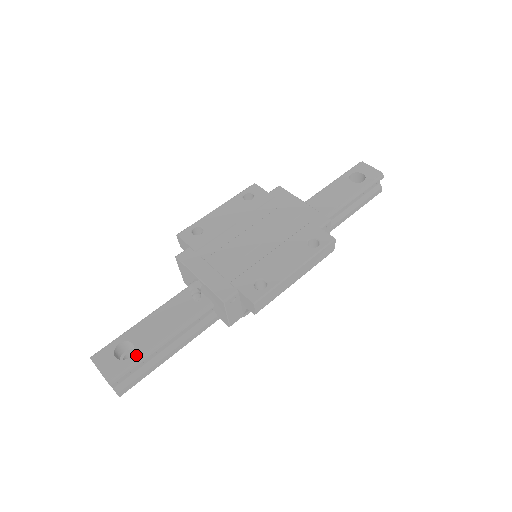
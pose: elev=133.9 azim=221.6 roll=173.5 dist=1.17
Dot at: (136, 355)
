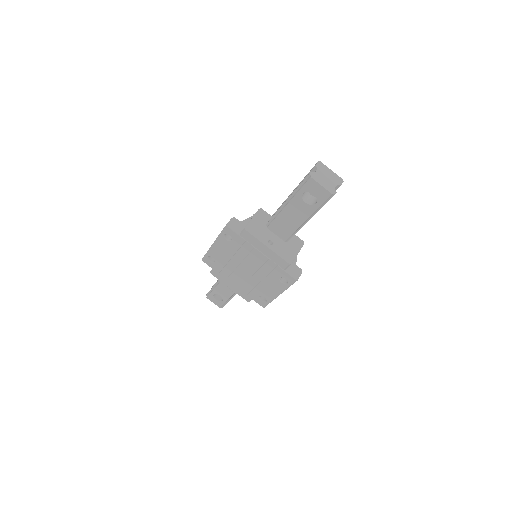
Dot at: (224, 301)
